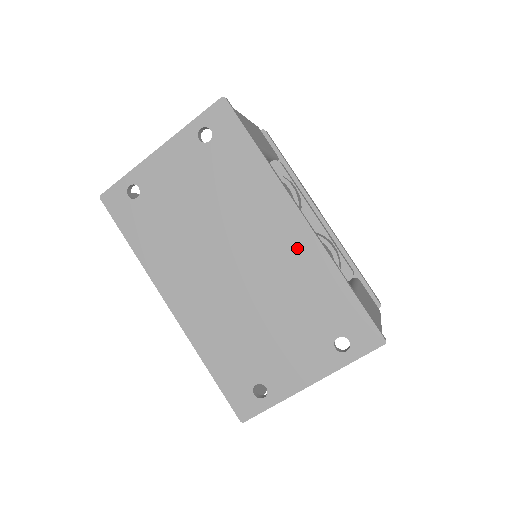
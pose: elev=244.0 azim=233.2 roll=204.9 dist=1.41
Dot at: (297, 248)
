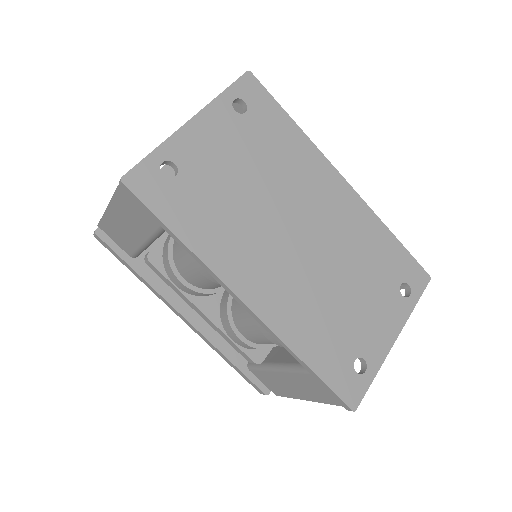
Dot at: (349, 209)
